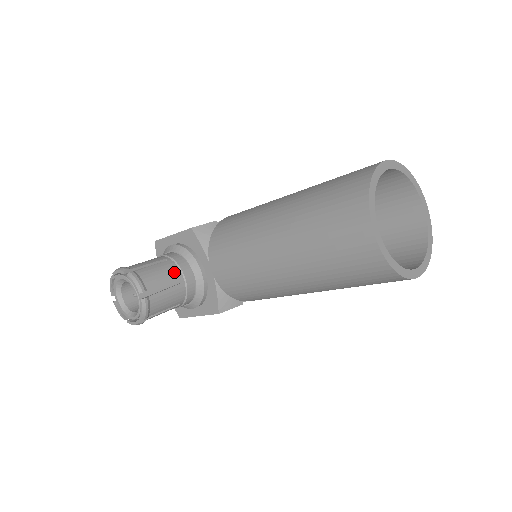
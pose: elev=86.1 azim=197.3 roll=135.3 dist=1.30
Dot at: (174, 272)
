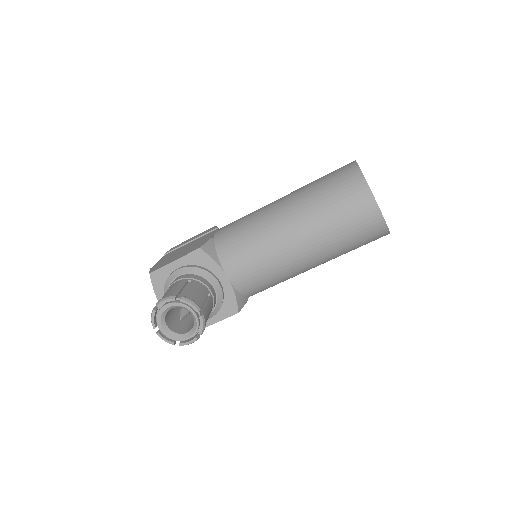
Dot at: (203, 288)
